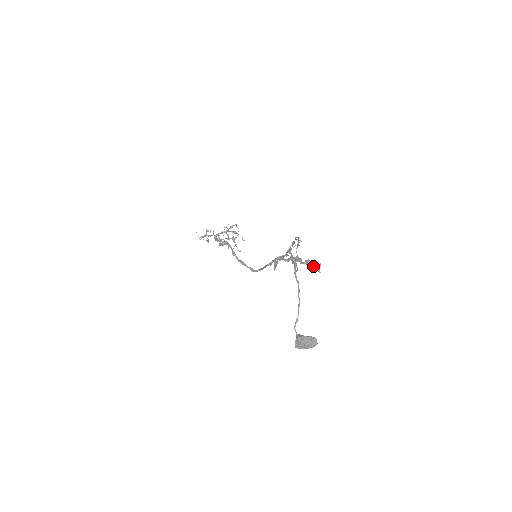
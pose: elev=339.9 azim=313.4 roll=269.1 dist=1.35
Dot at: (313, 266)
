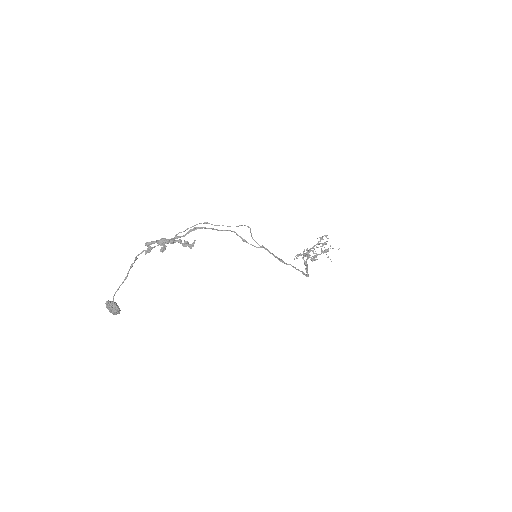
Dot at: (183, 244)
